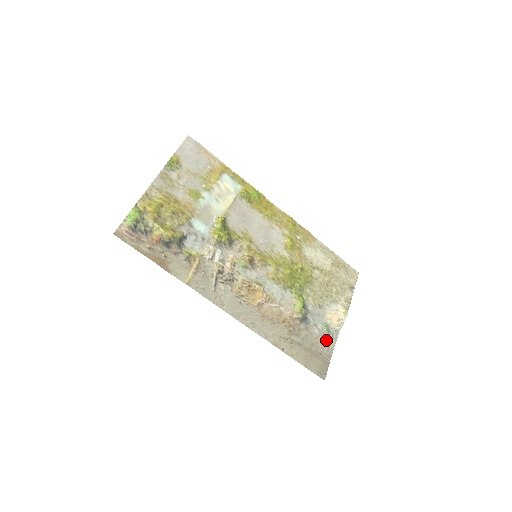
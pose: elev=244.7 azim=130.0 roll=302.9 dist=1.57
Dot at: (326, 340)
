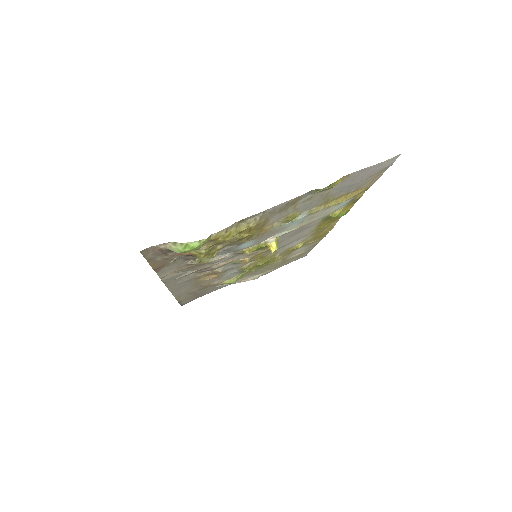
Dot at: occluded
